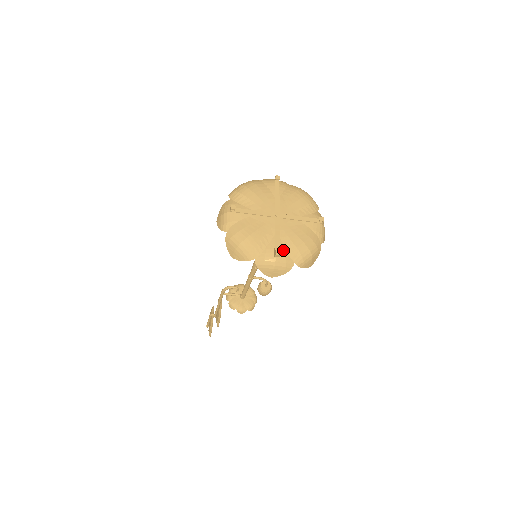
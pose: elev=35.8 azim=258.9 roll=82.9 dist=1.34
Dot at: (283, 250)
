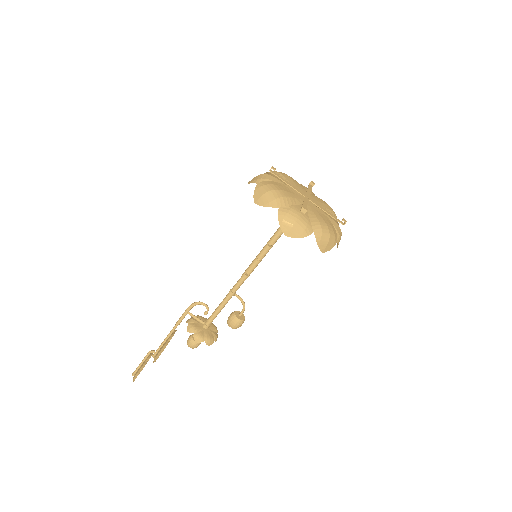
Dot at: (307, 216)
